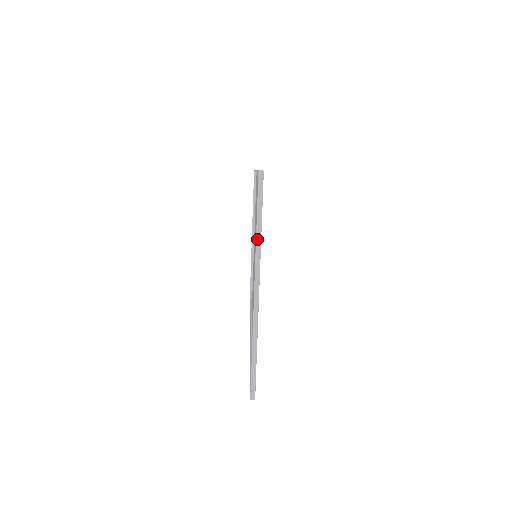
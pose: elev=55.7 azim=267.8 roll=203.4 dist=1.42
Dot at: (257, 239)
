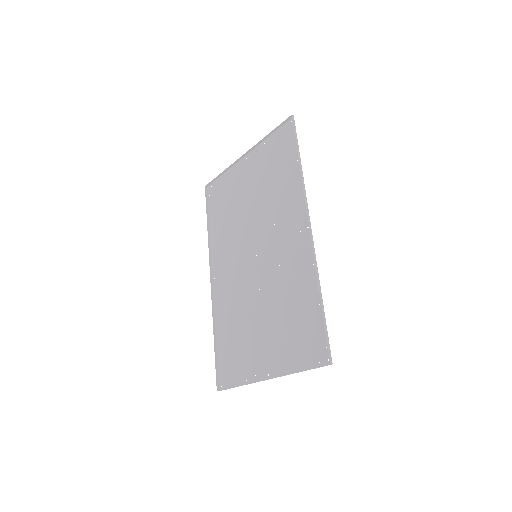
Dot at: (293, 373)
